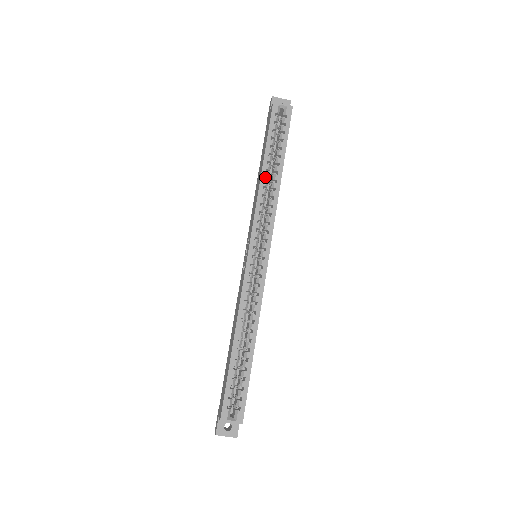
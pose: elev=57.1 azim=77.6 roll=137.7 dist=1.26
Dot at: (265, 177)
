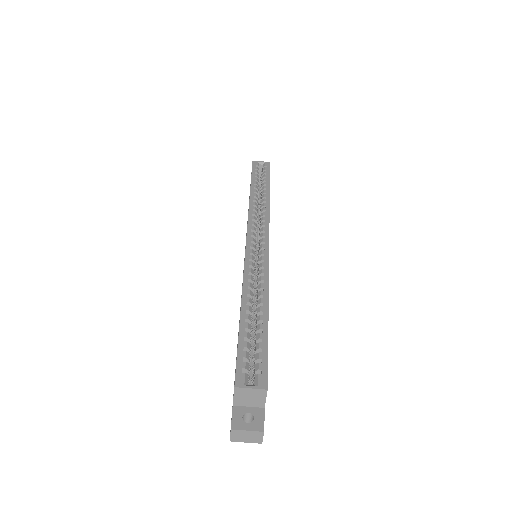
Dot at: (254, 196)
